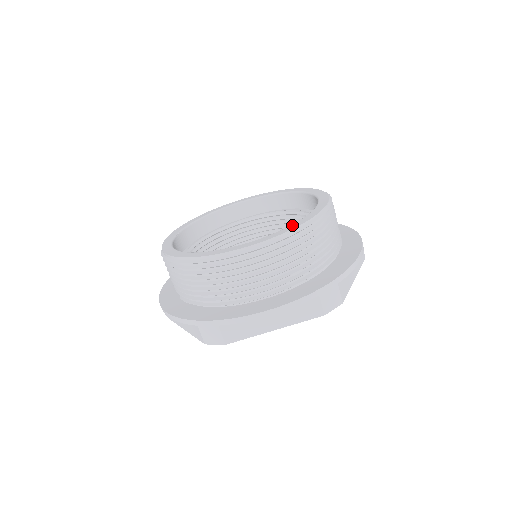
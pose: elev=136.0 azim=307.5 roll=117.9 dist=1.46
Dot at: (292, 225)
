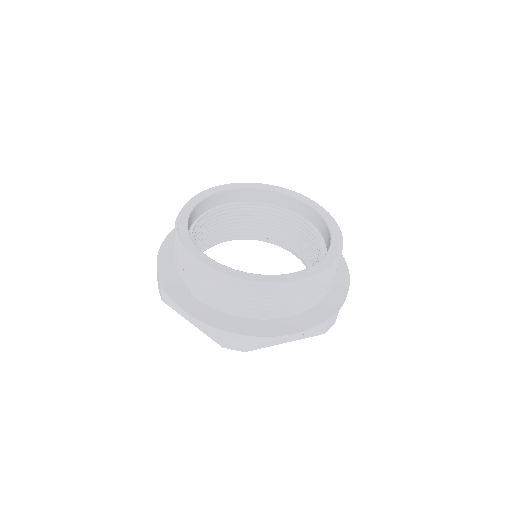
Dot at: (323, 261)
